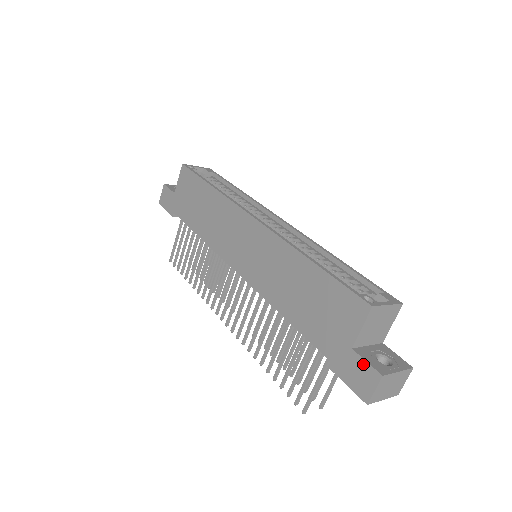
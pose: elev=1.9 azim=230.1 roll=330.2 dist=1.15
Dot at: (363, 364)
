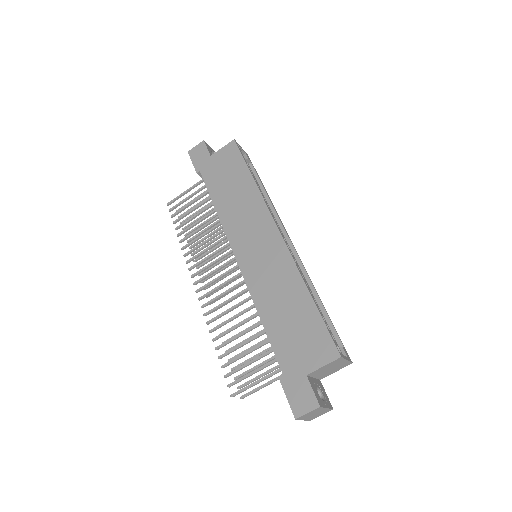
Dot at: (309, 391)
